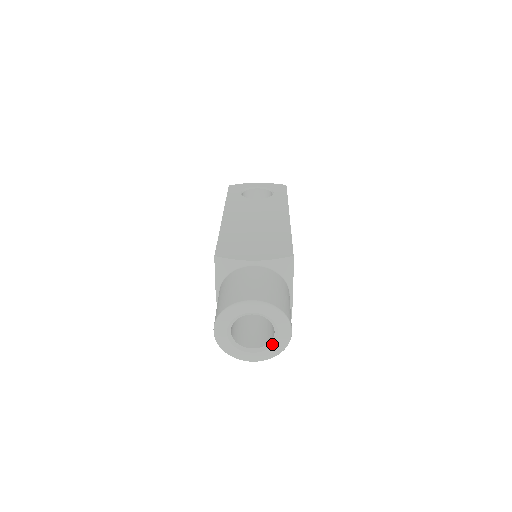
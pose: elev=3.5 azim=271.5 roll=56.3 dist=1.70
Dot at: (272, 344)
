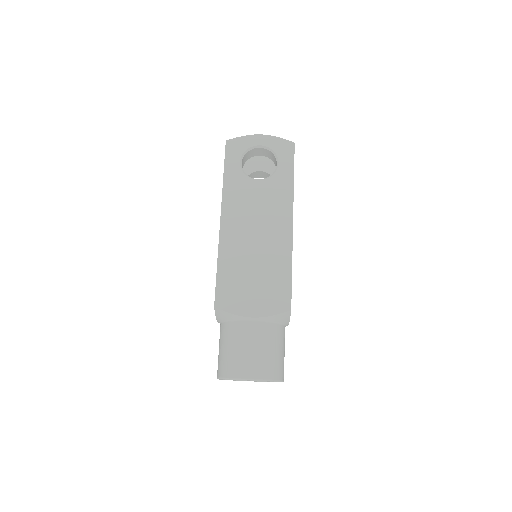
Dot at: occluded
